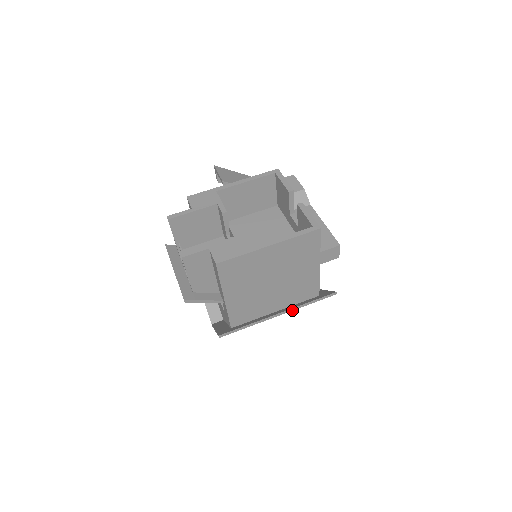
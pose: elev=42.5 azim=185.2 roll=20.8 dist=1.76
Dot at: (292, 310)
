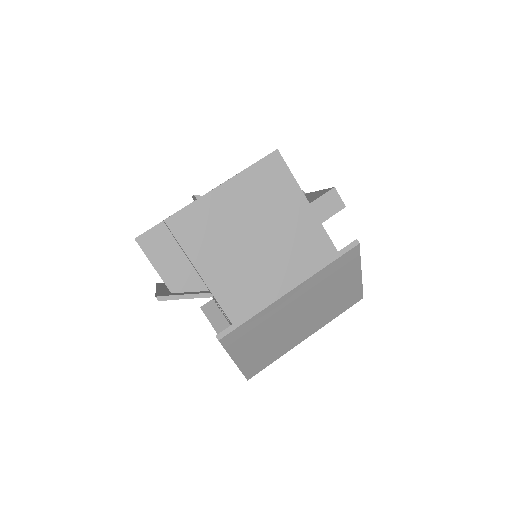
Dot at: (306, 279)
